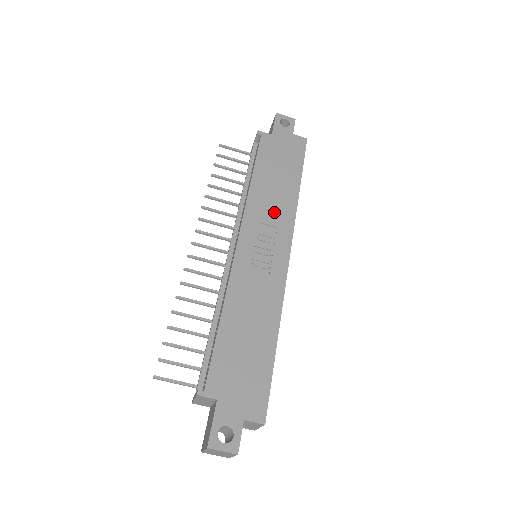
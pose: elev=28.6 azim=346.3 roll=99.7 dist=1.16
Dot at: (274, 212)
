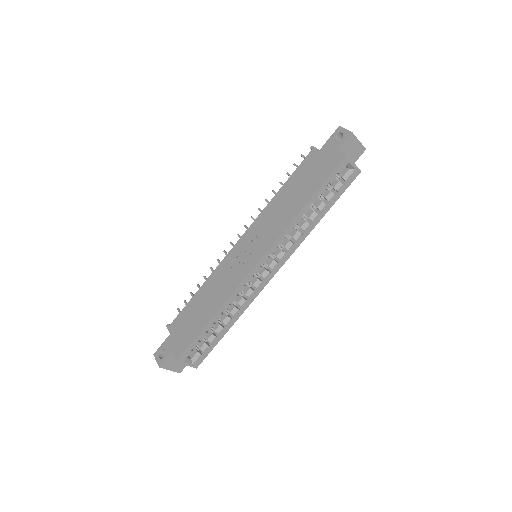
Dot at: (272, 224)
